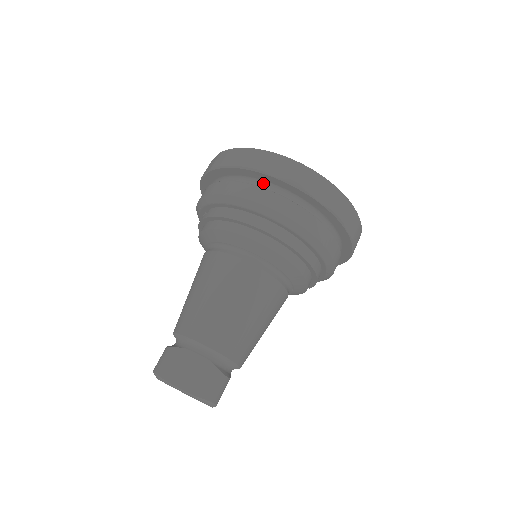
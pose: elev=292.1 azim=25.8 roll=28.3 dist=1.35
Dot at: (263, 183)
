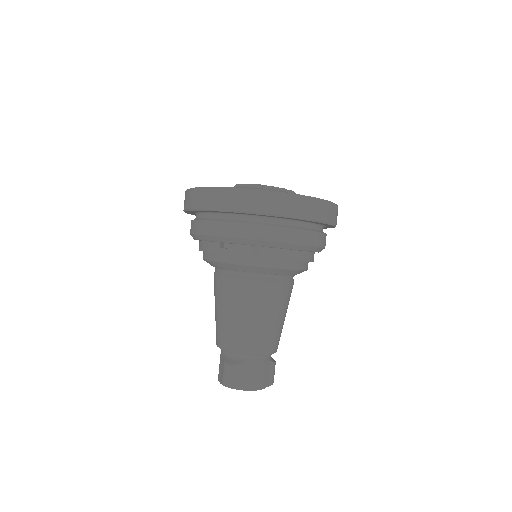
Dot at: (289, 221)
